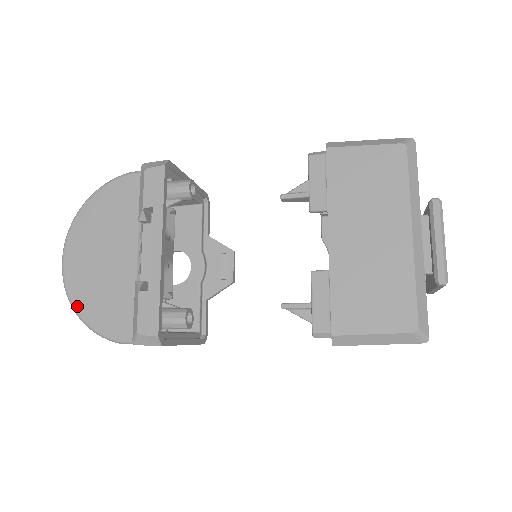
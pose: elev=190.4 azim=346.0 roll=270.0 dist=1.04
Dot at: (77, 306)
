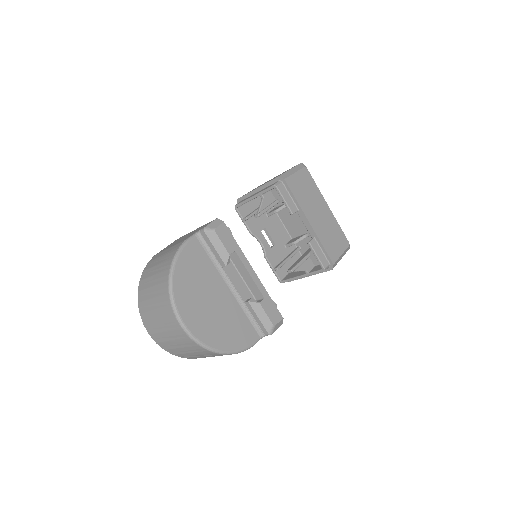
Dot at: (217, 347)
